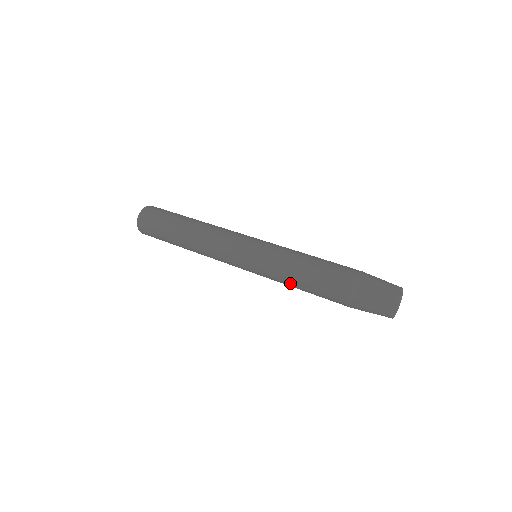
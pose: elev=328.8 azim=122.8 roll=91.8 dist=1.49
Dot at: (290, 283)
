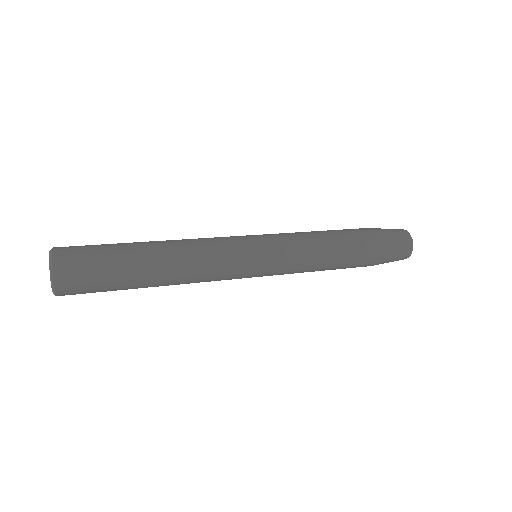
Dot at: (315, 269)
